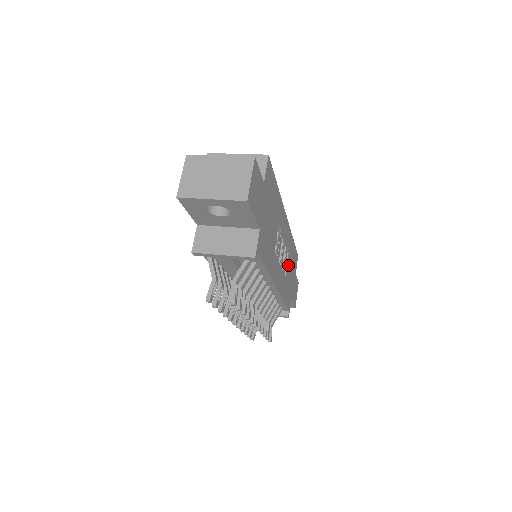
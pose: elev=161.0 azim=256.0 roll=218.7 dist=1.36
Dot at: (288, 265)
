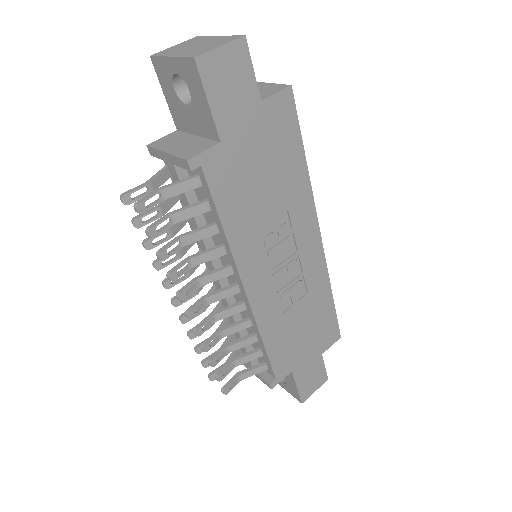
Dot at: (300, 309)
